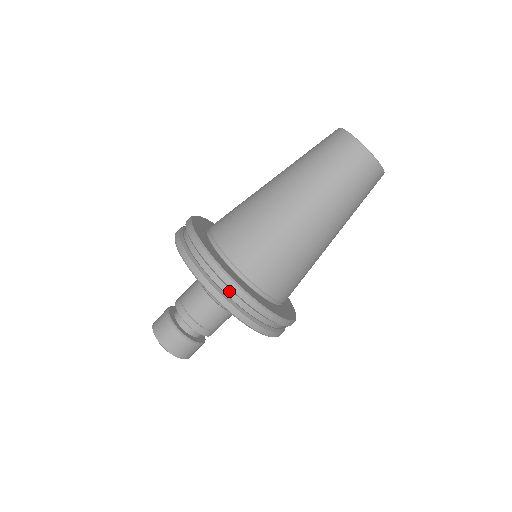
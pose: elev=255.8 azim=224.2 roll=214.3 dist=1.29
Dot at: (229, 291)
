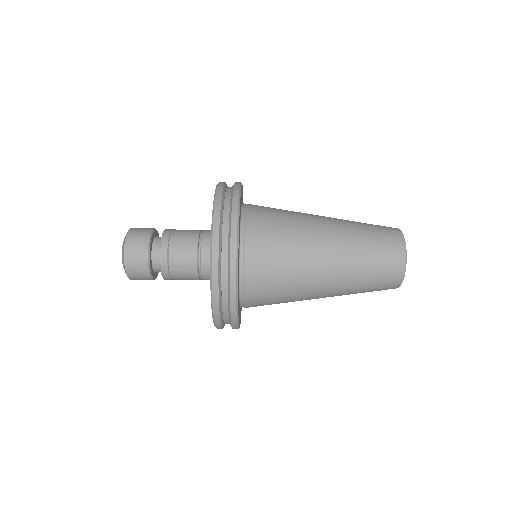
Dot at: (226, 230)
